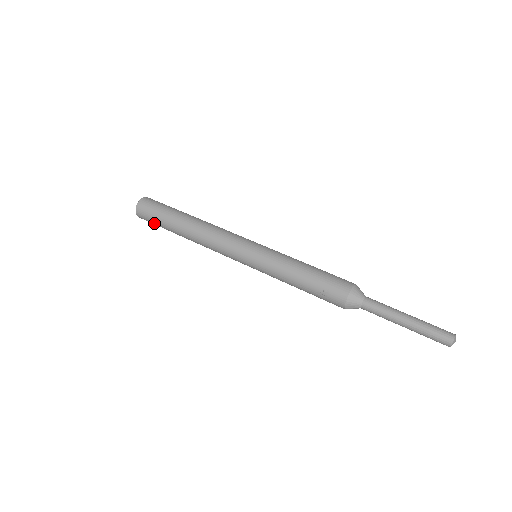
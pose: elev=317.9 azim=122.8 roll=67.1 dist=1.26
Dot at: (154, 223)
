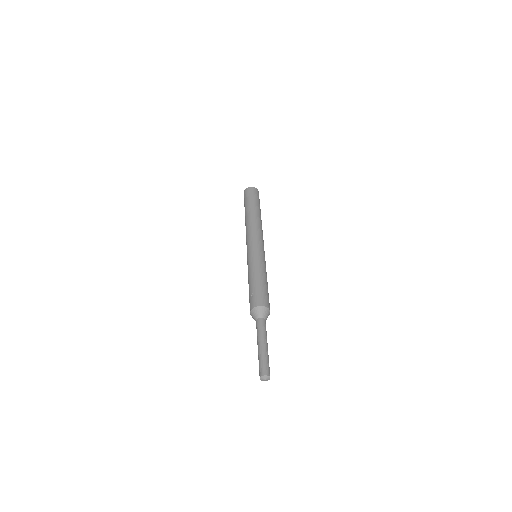
Dot at: (244, 203)
